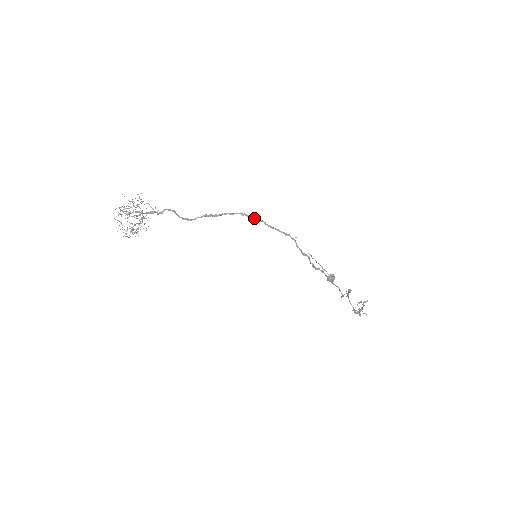
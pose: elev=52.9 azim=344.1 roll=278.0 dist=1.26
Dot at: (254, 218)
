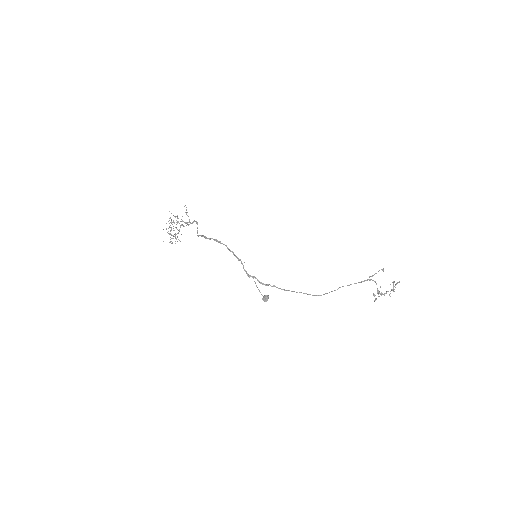
Dot at: (222, 243)
